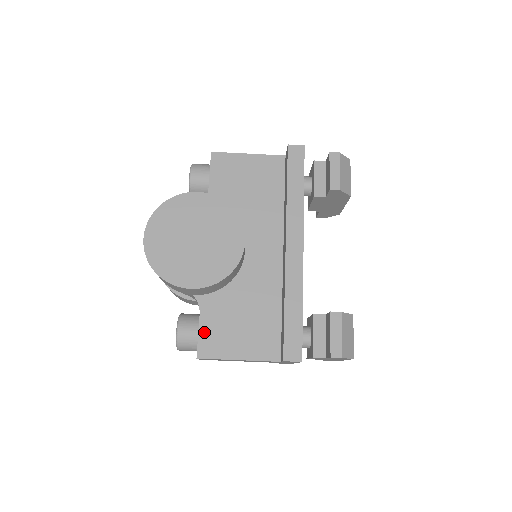
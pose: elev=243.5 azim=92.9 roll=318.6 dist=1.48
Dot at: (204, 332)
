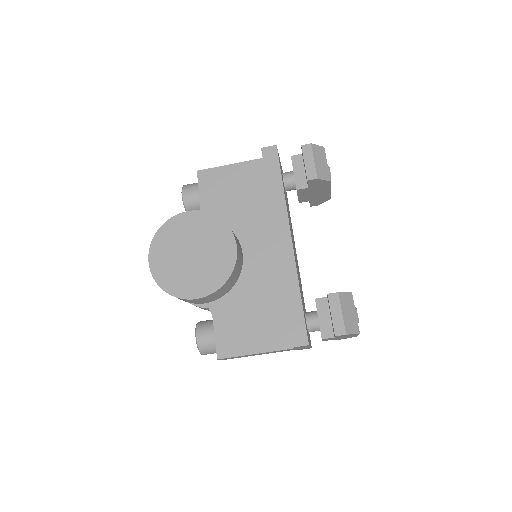
Dot at: (219, 335)
